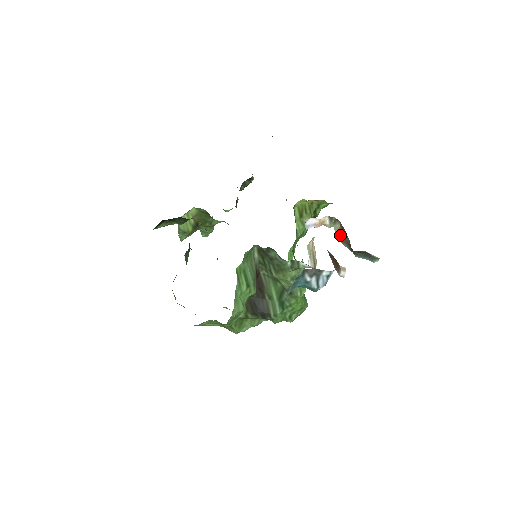
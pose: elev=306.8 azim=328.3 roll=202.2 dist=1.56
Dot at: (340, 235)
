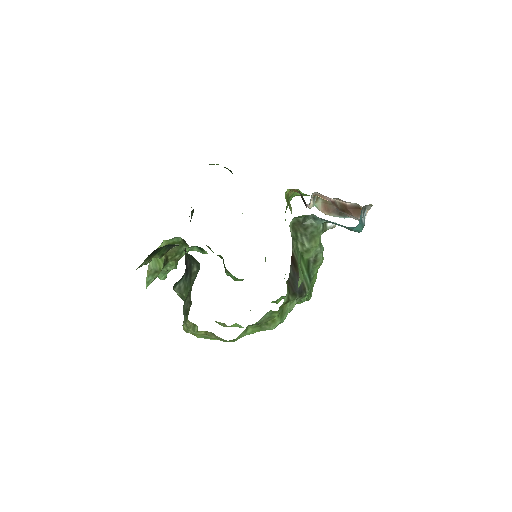
Dot at: (324, 209)
